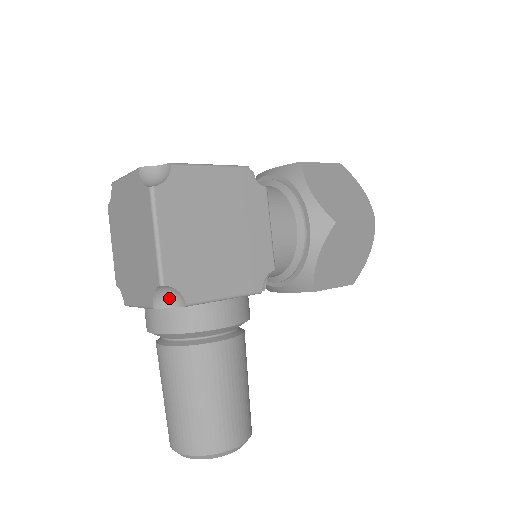
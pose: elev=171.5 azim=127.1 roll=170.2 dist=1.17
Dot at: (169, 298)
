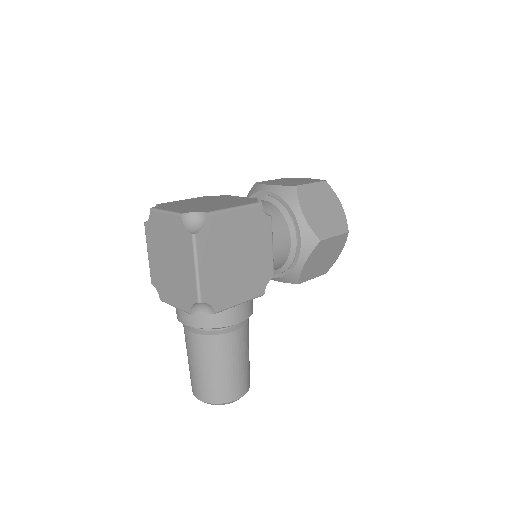
Dot at: (202, 307)
